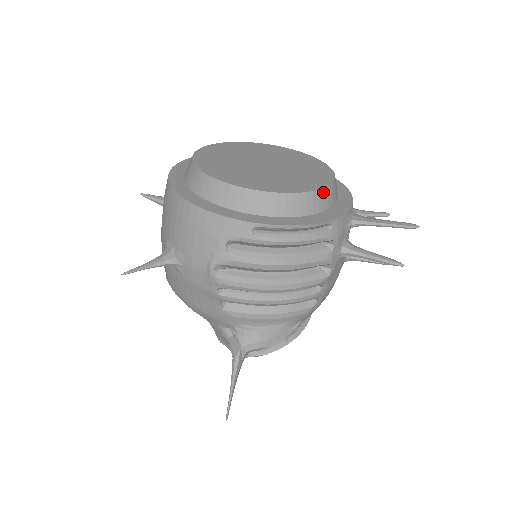
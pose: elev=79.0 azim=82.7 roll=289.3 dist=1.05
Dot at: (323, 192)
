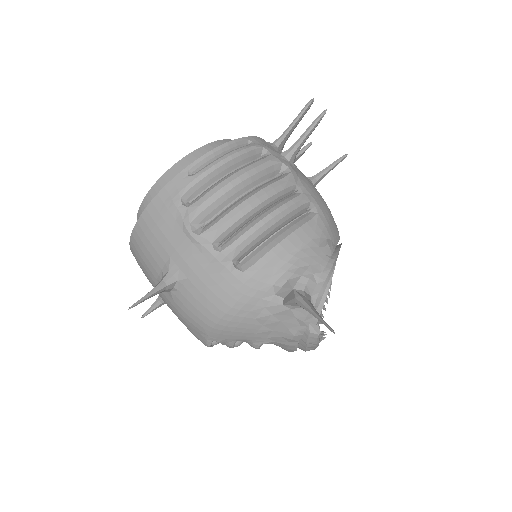
Dot at: occluded
